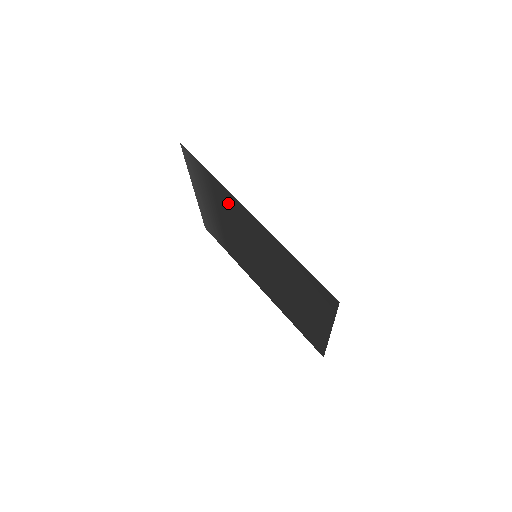
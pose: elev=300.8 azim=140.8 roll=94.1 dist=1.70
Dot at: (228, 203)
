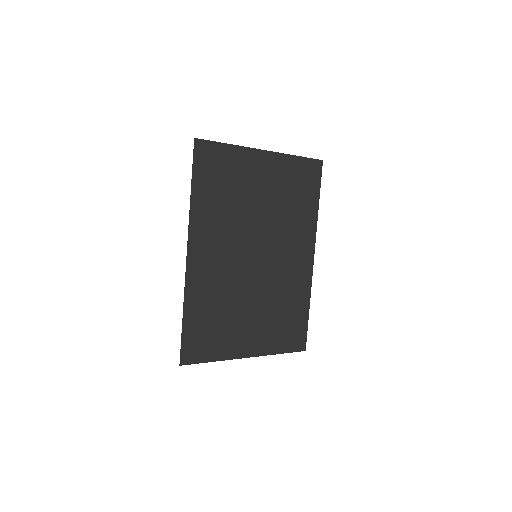
Dot at: (210, 218)
